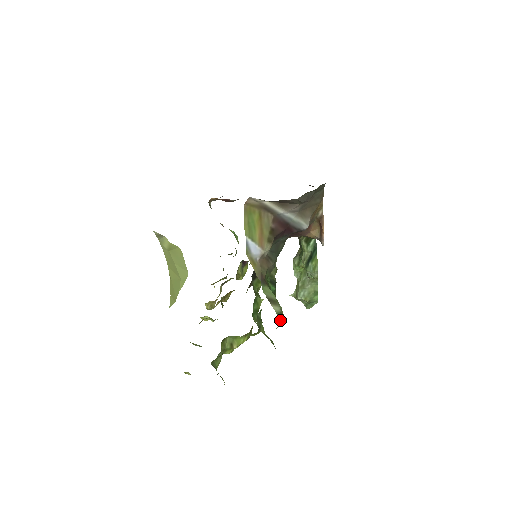
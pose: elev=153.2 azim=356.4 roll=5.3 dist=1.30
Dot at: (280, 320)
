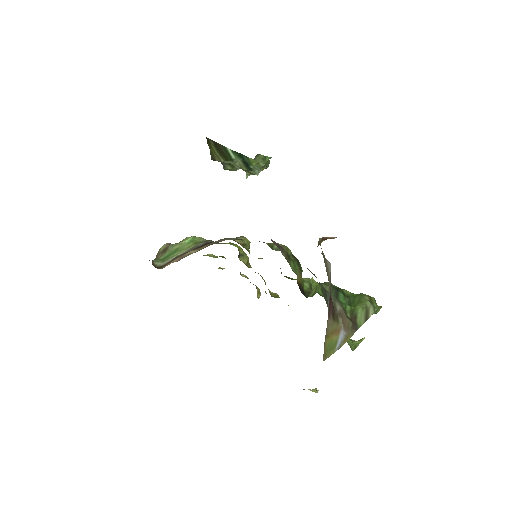
Dot at: (376, 306)
